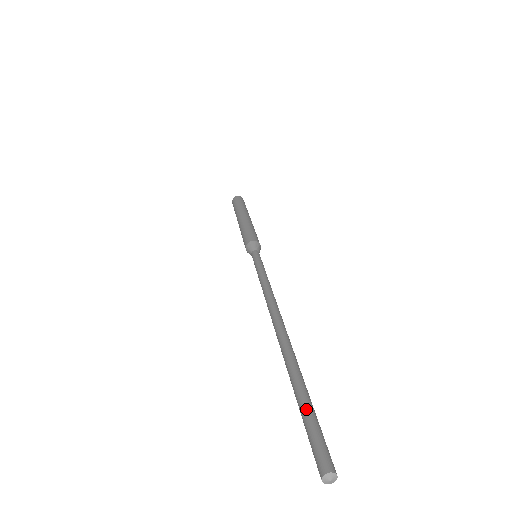
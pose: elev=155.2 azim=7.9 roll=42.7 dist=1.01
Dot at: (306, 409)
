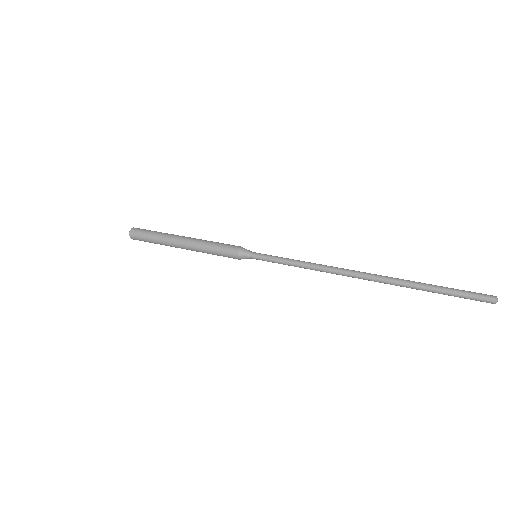
Dot at: (451, 288)
